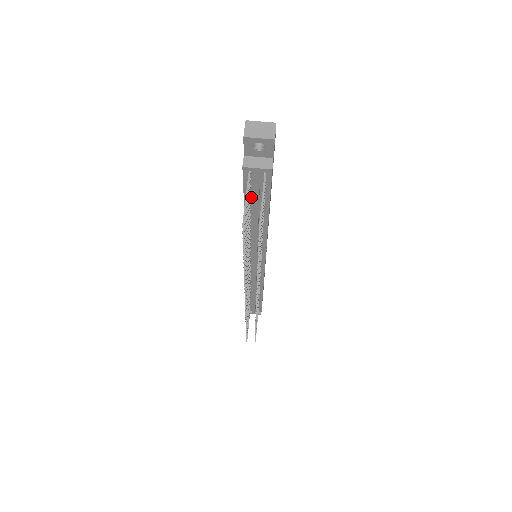
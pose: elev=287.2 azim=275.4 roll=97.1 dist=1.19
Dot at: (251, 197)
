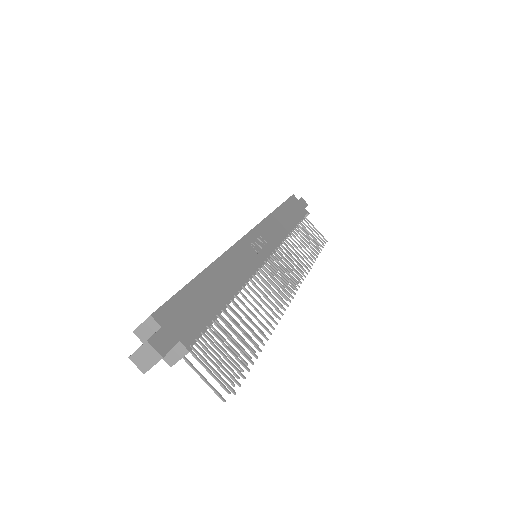
Dot at: occluded
